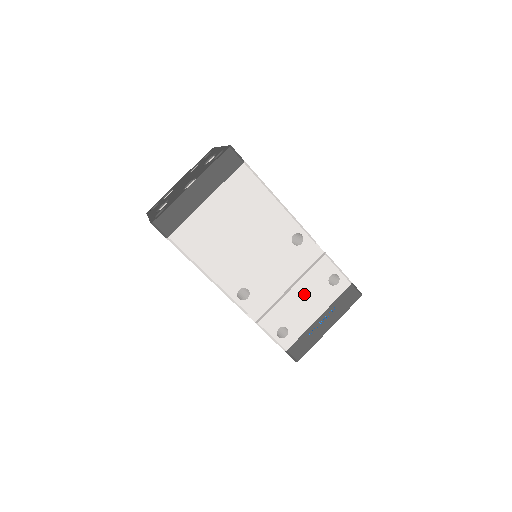
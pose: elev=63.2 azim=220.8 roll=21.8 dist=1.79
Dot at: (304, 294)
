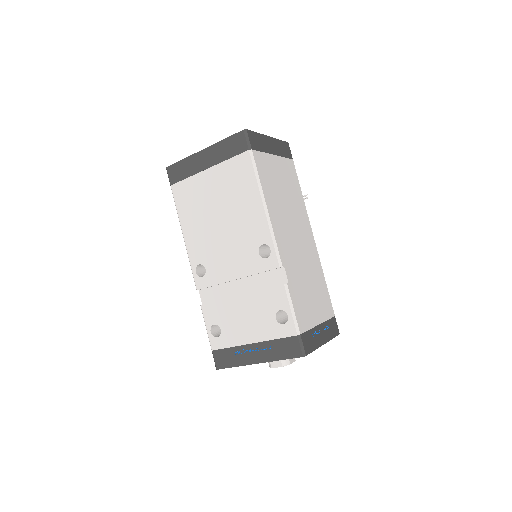
Dot at: (248, 309)
